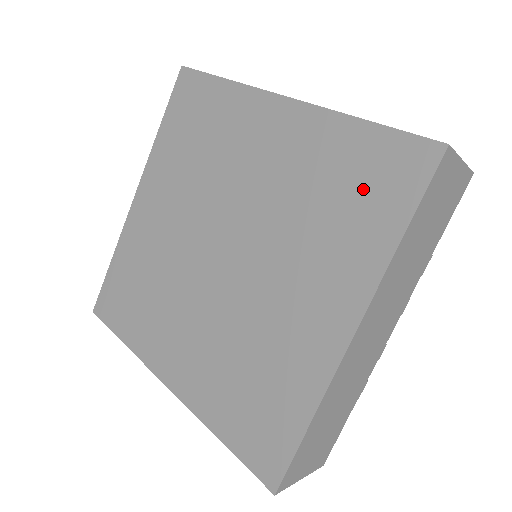
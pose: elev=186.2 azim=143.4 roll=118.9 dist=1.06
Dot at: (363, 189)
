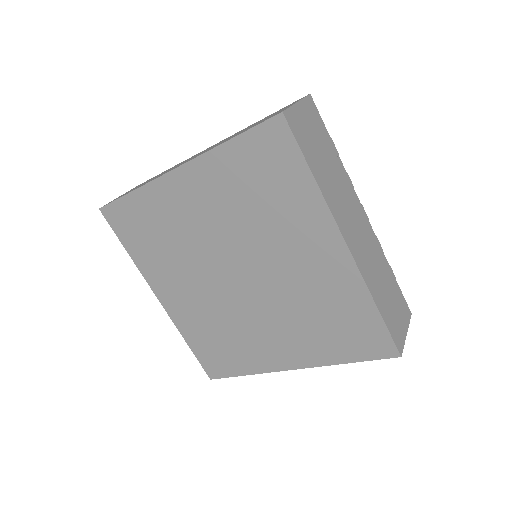
Dot at: (347, 333)
